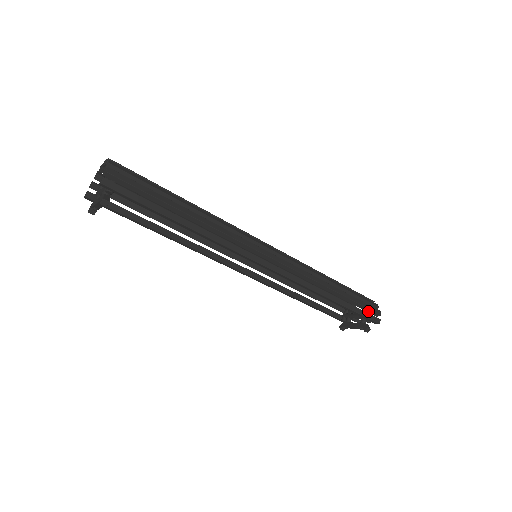
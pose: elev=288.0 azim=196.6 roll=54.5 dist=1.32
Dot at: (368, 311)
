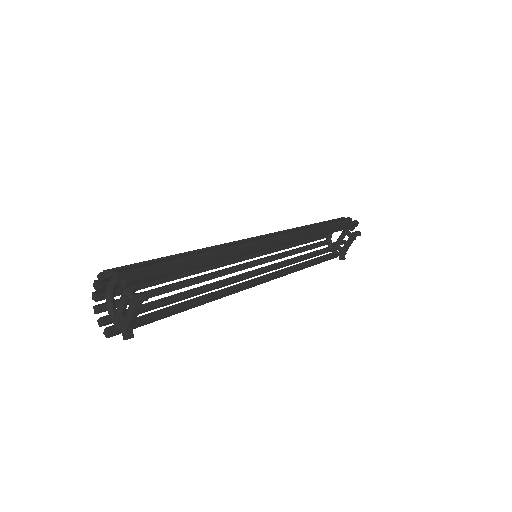
Dot at: occluded
